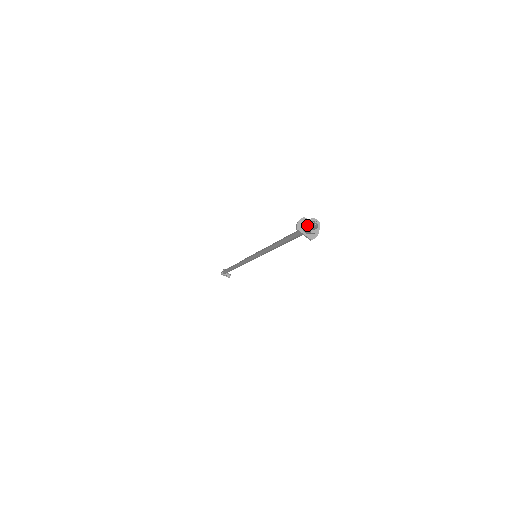
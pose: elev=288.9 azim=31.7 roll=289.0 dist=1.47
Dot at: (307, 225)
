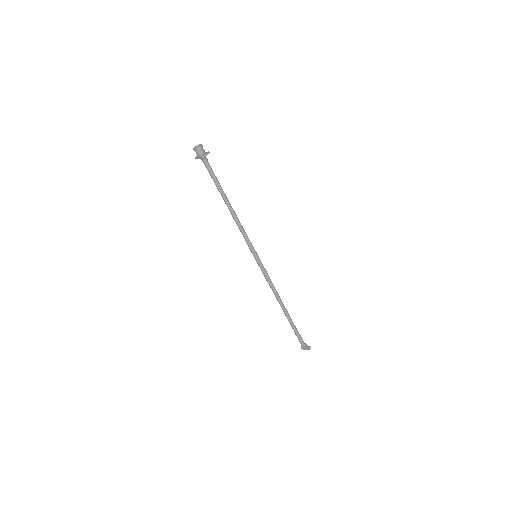
Dot at: (194, 148)
